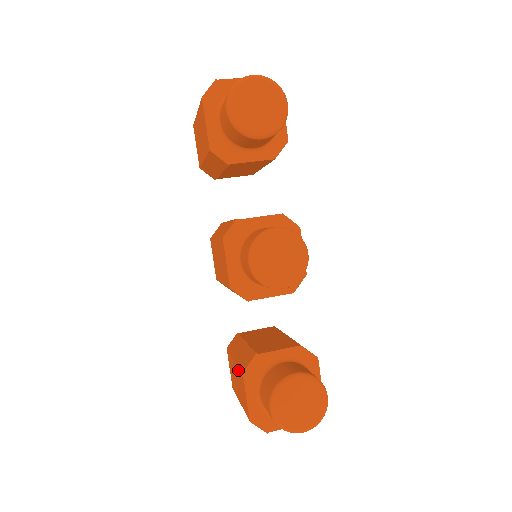
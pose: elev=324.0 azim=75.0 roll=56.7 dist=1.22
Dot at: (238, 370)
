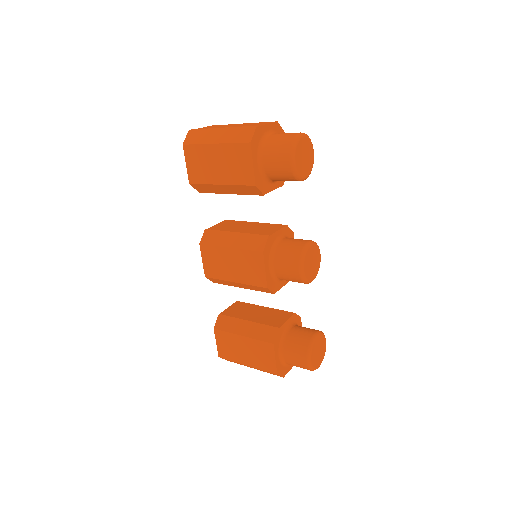
Dot at: (257, 343)
